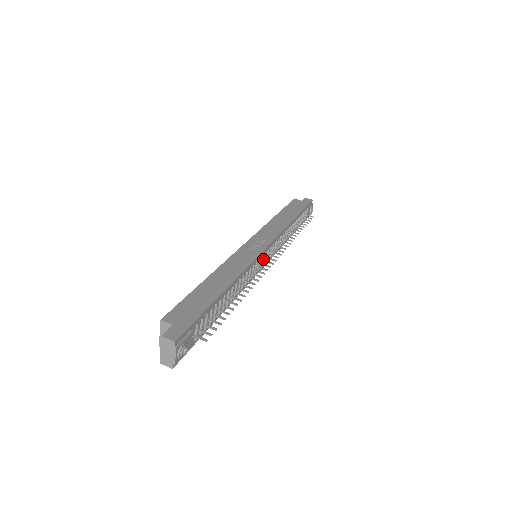
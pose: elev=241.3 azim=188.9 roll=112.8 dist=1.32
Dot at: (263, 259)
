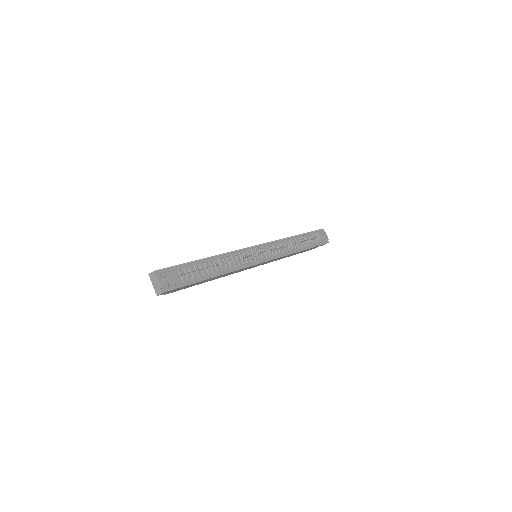
Dot at: (260, 254)
